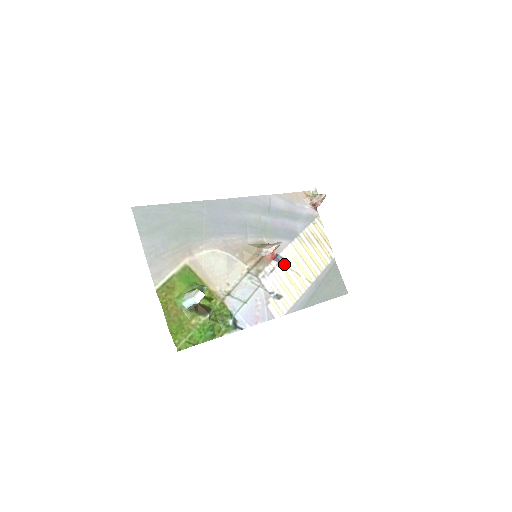
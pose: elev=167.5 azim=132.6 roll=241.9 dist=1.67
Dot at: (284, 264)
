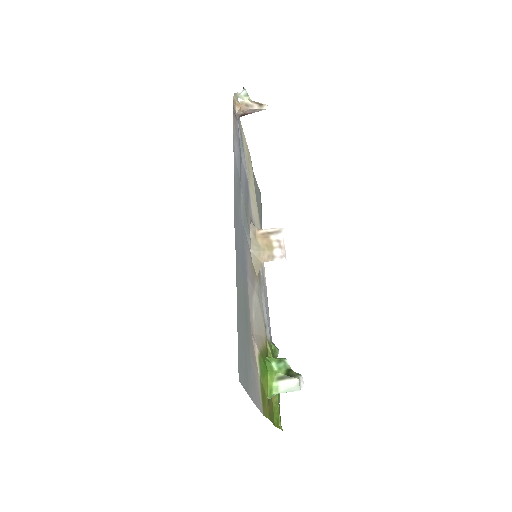
Dot at: occluded
